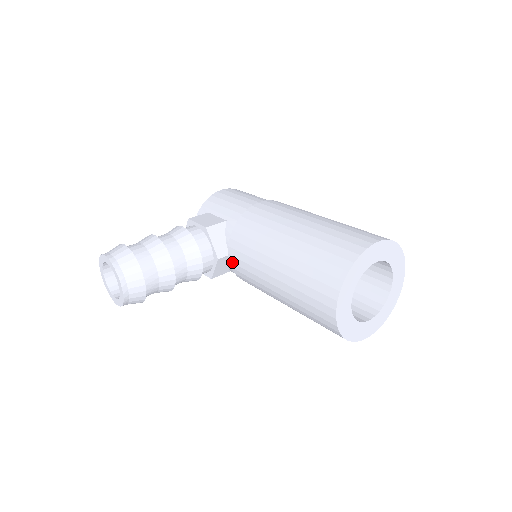
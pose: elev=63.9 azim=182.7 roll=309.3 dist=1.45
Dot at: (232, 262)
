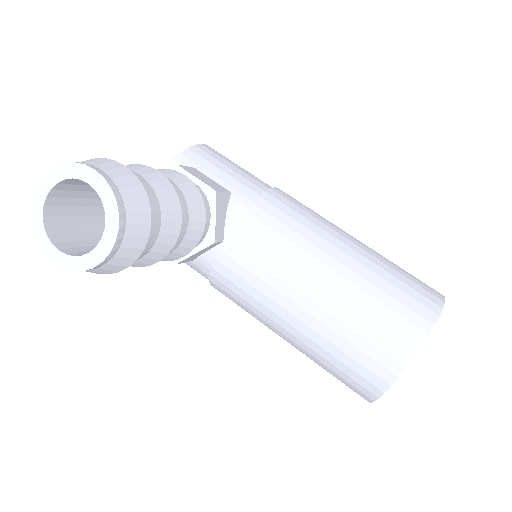
Dot at: (225, 253)
